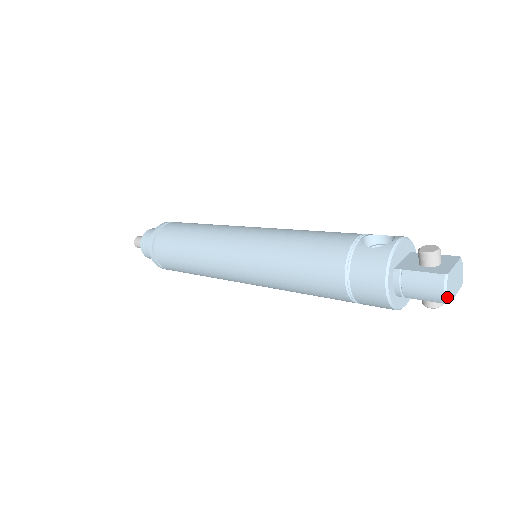
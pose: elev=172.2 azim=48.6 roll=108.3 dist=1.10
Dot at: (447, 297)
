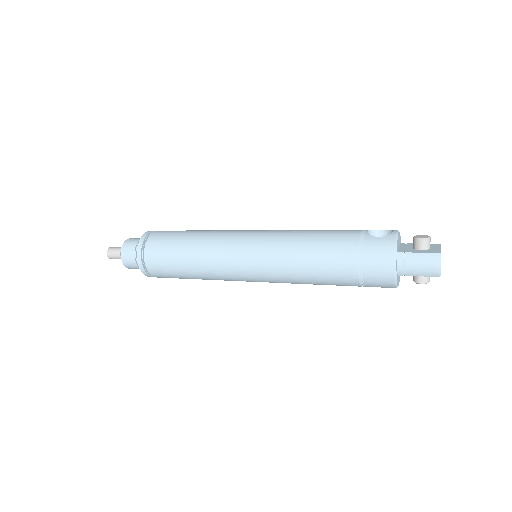
Dot at: (440, 271)
